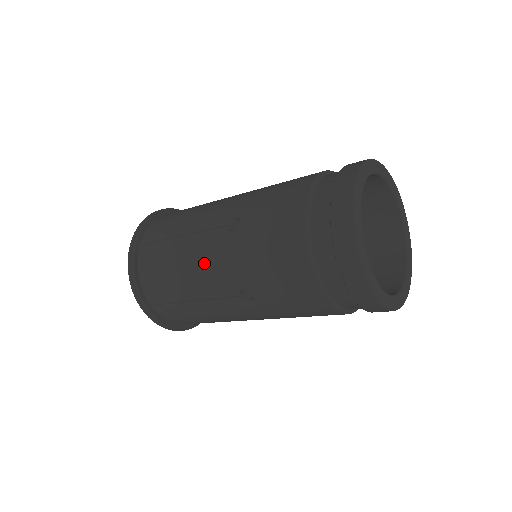
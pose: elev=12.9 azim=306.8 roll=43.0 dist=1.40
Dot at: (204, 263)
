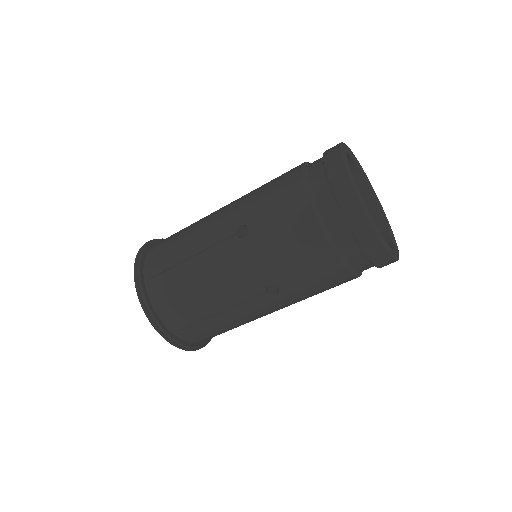
Dot at: (212, 219)
